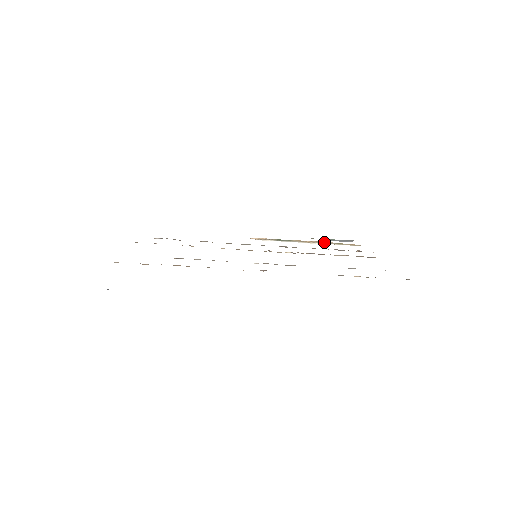
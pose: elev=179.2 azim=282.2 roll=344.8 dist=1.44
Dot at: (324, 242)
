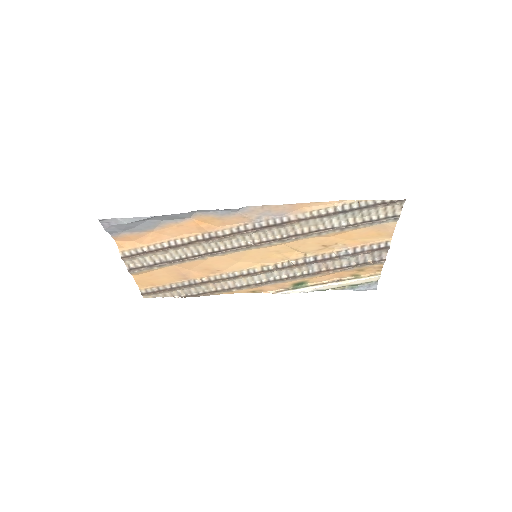
Dot at: (341, 279)
